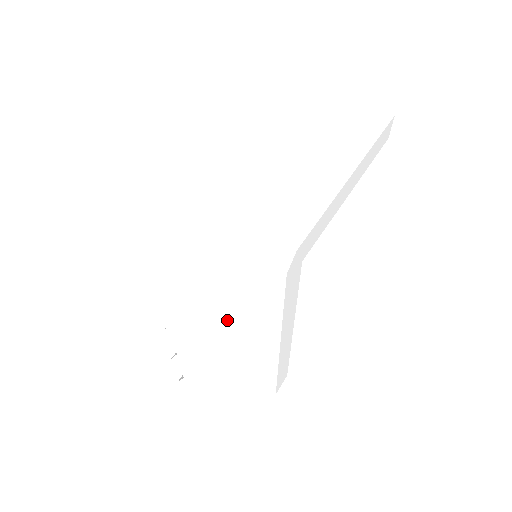
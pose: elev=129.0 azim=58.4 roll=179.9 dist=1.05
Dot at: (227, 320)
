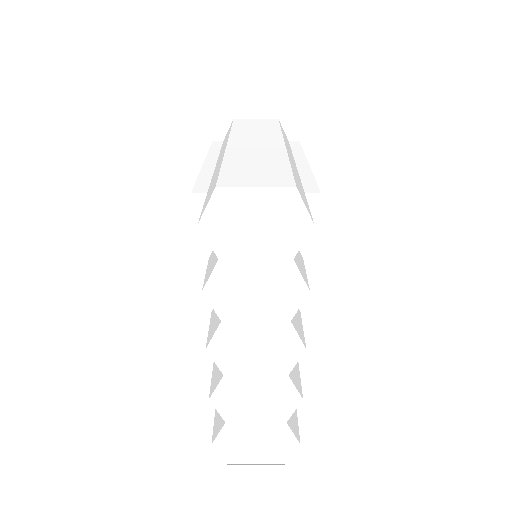
Dot at: (297, 263)
